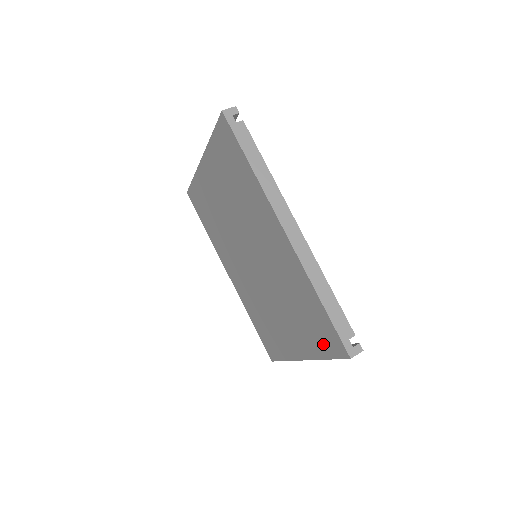
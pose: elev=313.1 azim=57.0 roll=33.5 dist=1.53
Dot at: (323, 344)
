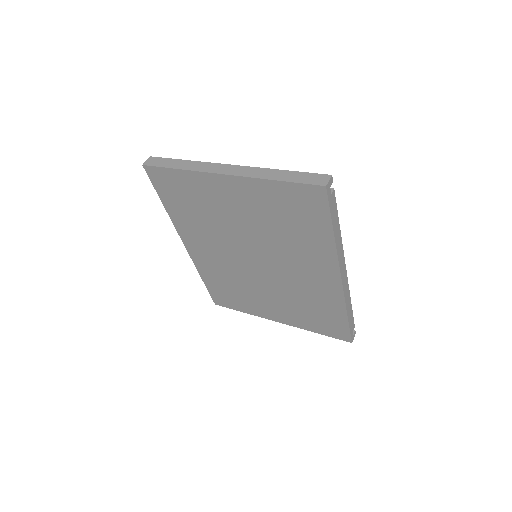
Dot at: (322, 328)
